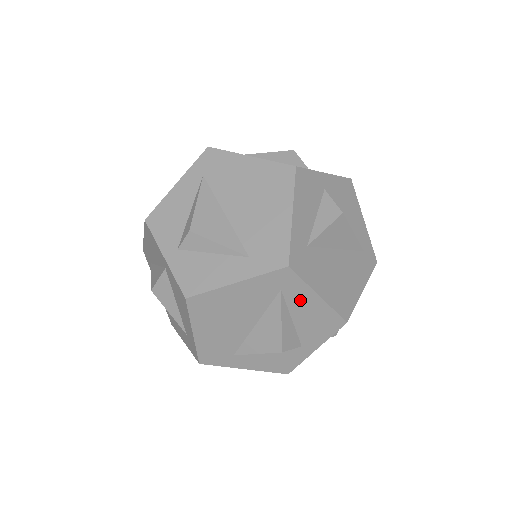
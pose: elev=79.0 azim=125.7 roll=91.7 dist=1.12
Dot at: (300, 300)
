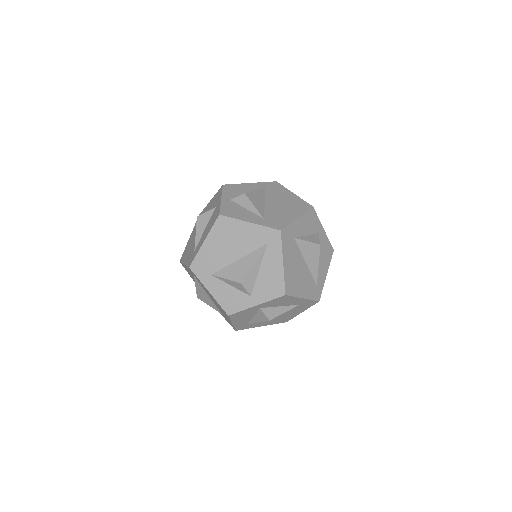
Dot at: (272, 258)
